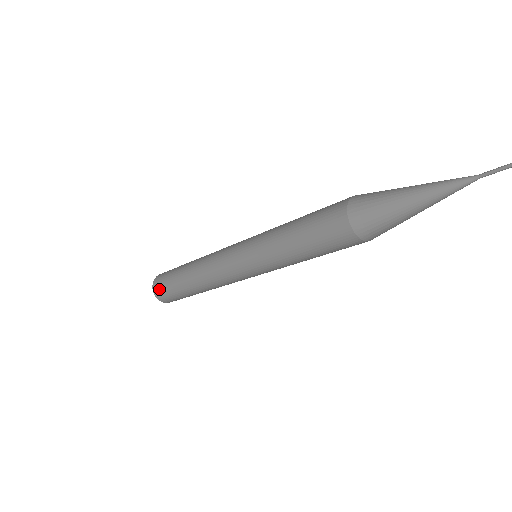
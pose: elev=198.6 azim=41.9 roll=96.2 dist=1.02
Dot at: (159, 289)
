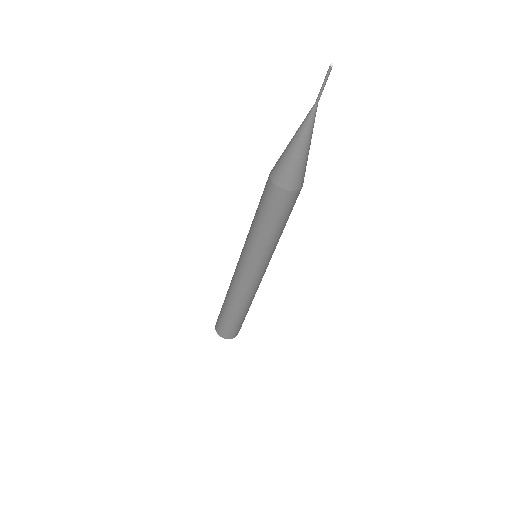
Dot at: (218, 327)
